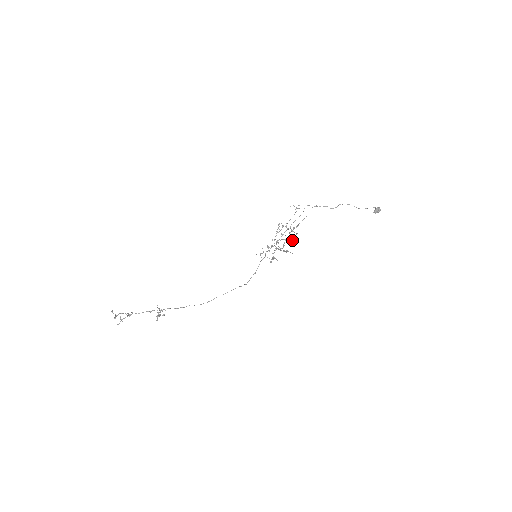
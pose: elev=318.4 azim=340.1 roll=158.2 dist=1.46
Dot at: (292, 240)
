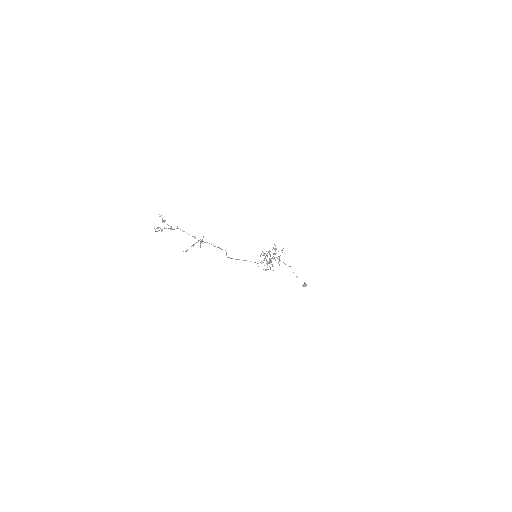
Dot at: occluded
